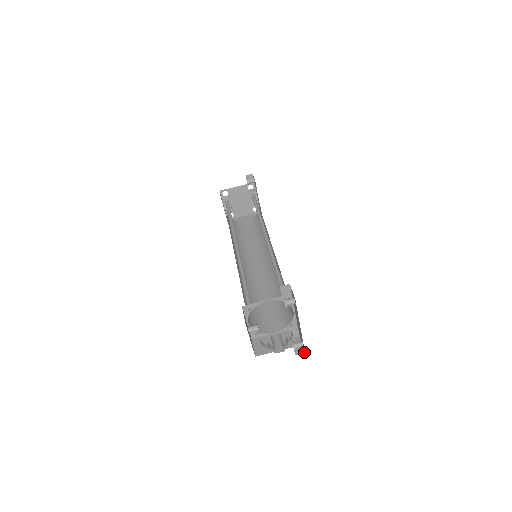
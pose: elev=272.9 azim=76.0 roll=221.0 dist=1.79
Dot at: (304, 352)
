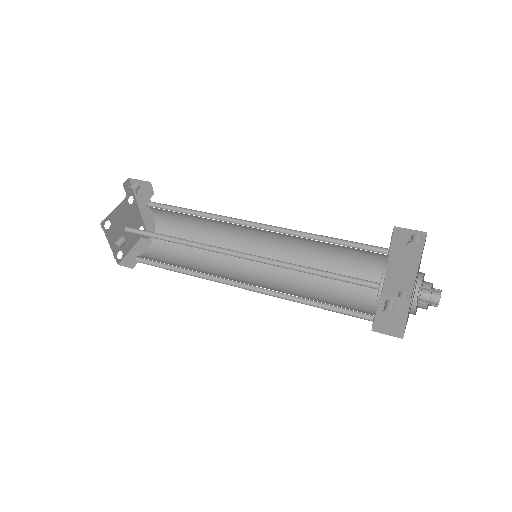
Dot at: occluded
